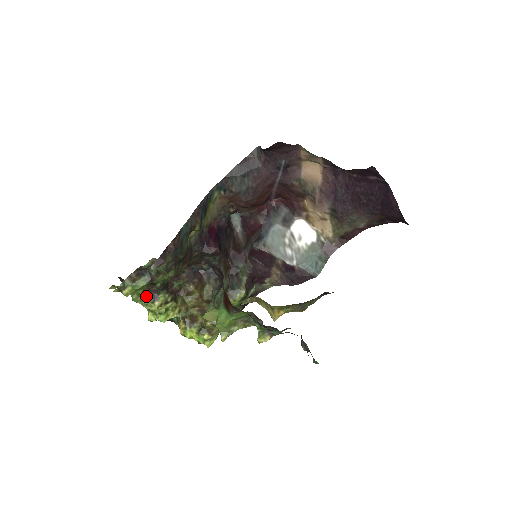
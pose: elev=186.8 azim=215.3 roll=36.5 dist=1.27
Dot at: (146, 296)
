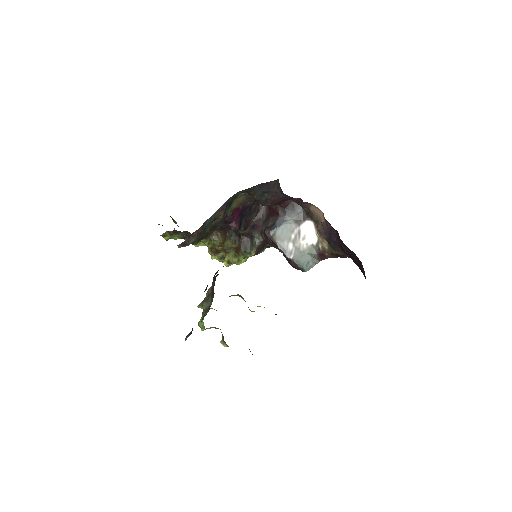
Dot at: occluded
